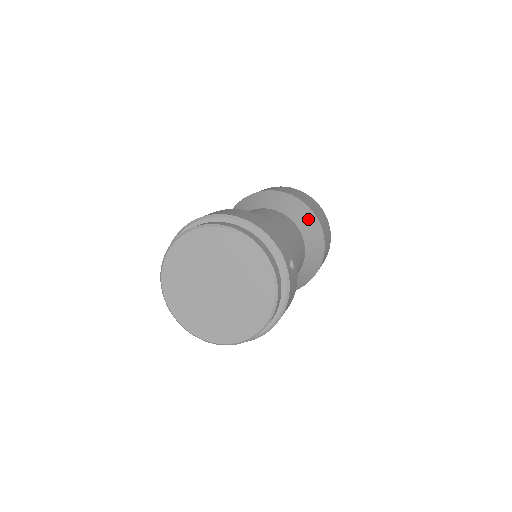
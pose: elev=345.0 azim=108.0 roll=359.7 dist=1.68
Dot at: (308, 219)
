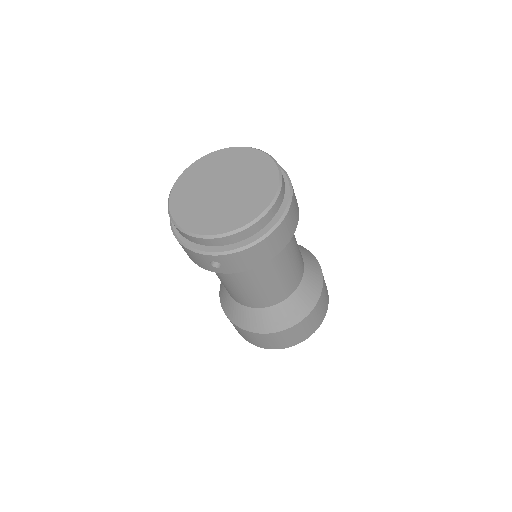
Dot at: (304, 250)
